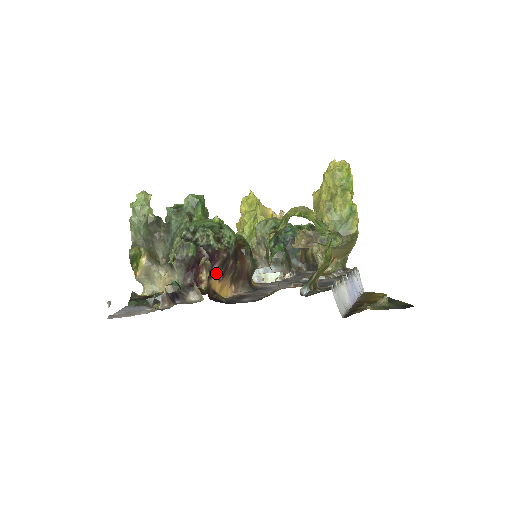
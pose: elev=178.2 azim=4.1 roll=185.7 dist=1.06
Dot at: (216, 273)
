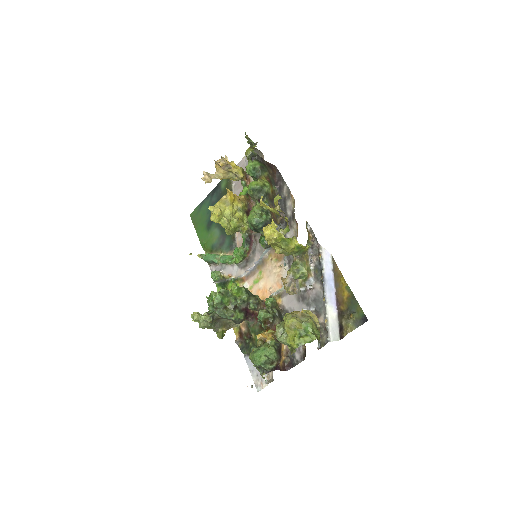
Dot at: (280, 362)
